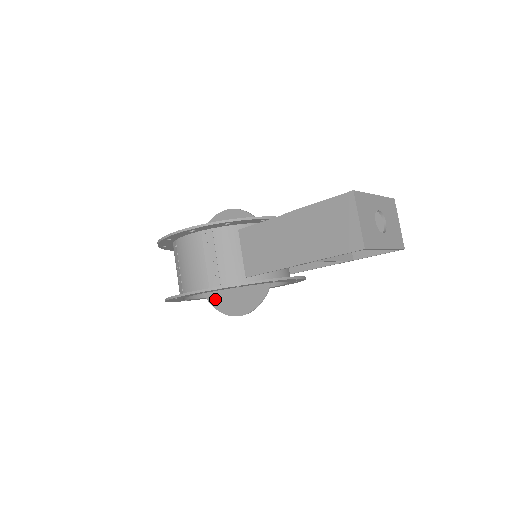
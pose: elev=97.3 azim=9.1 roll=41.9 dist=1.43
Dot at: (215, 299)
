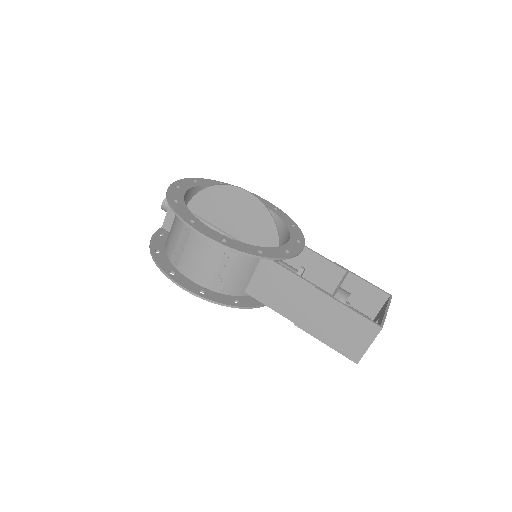
Dot at: occluded
